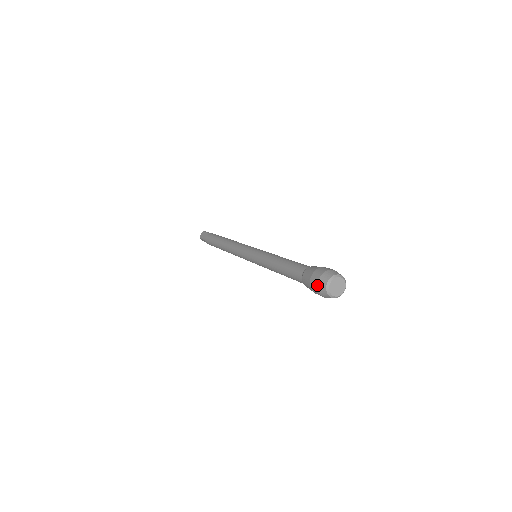
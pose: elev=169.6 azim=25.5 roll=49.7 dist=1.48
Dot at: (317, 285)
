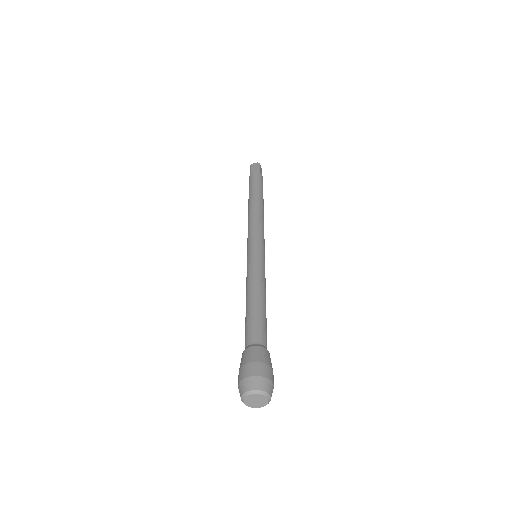
Dot at: occluded
